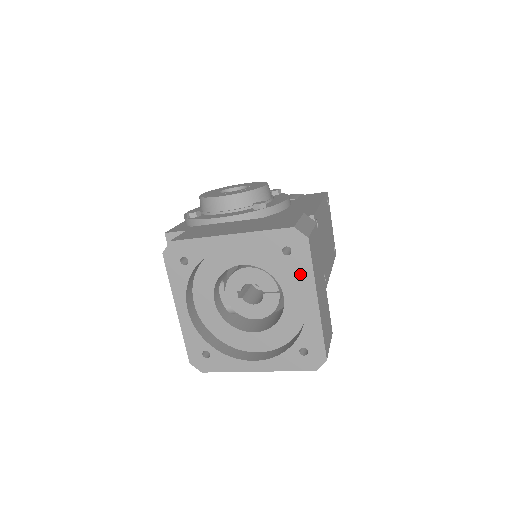
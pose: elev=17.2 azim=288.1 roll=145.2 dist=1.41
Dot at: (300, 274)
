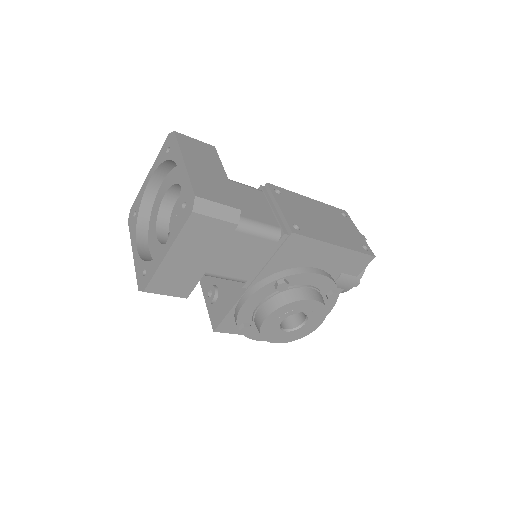
Dot at: (174, 155)
